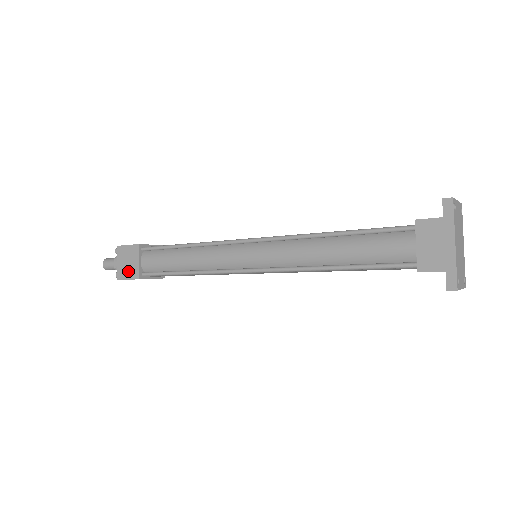
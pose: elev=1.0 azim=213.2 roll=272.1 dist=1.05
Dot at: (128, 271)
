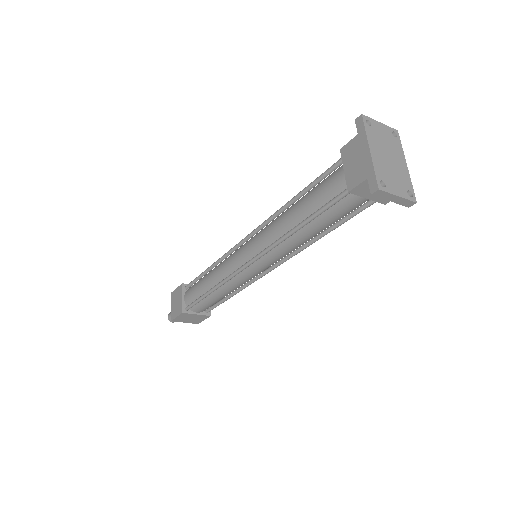
Dot at: (176, 310)
